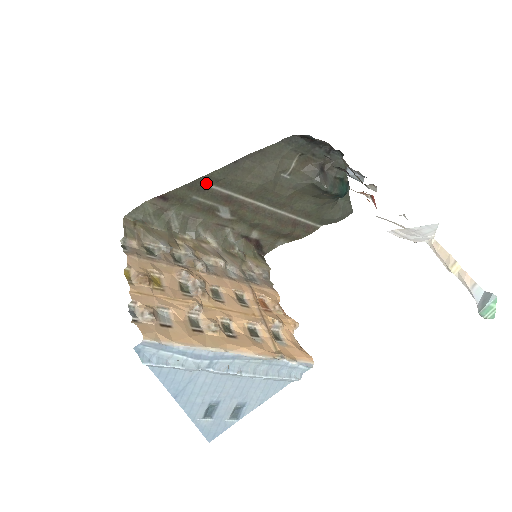
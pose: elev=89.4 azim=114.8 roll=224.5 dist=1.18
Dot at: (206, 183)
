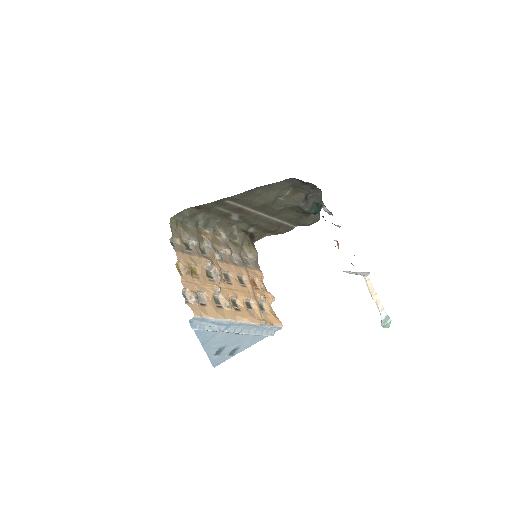
Dot at: (228, 201)
